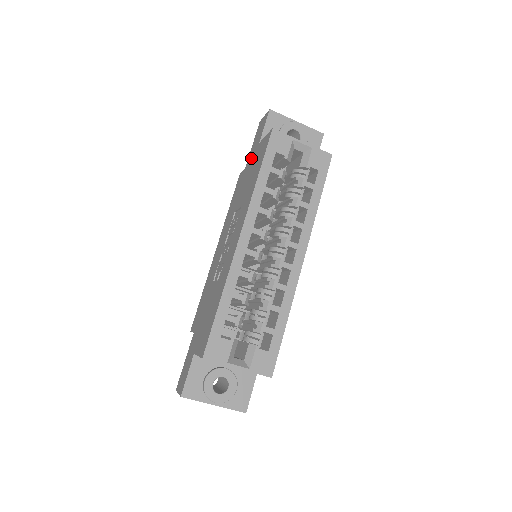
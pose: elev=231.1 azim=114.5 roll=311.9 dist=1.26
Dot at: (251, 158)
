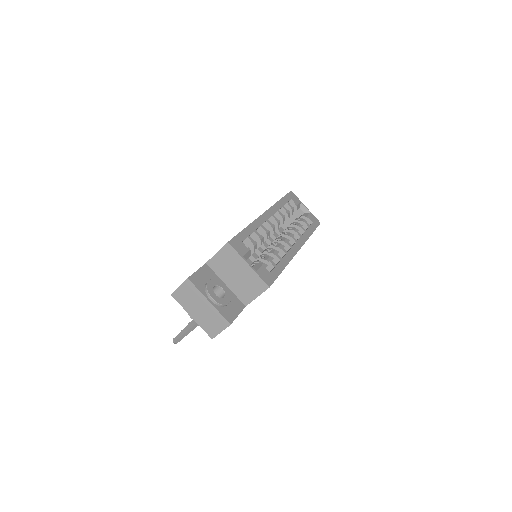
Dot at: occluded
